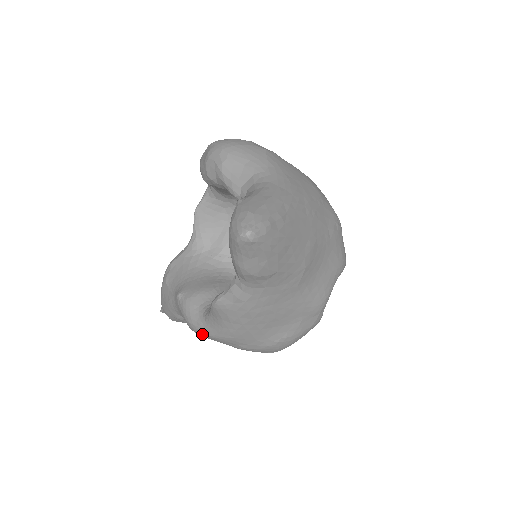
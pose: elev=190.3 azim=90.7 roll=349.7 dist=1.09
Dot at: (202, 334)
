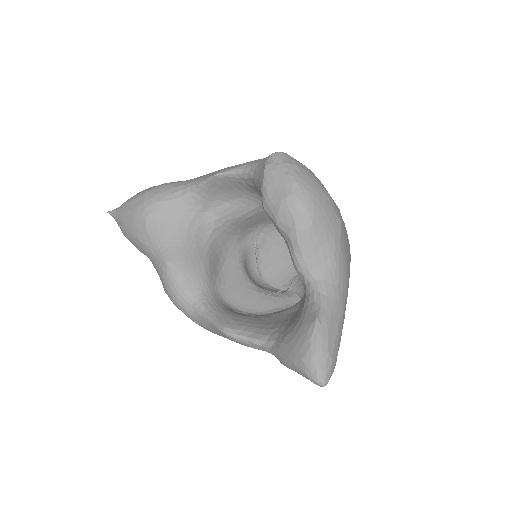
Dot at: occluded
